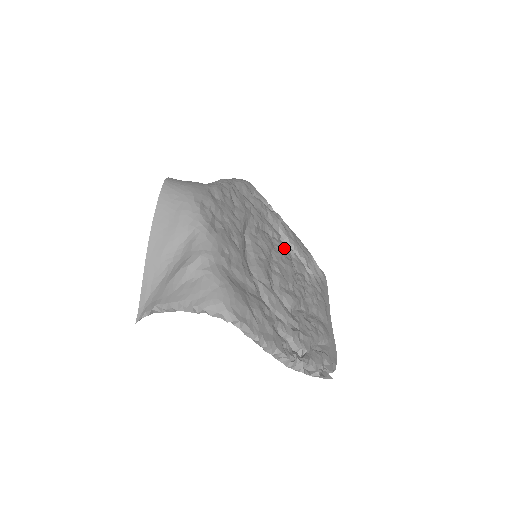
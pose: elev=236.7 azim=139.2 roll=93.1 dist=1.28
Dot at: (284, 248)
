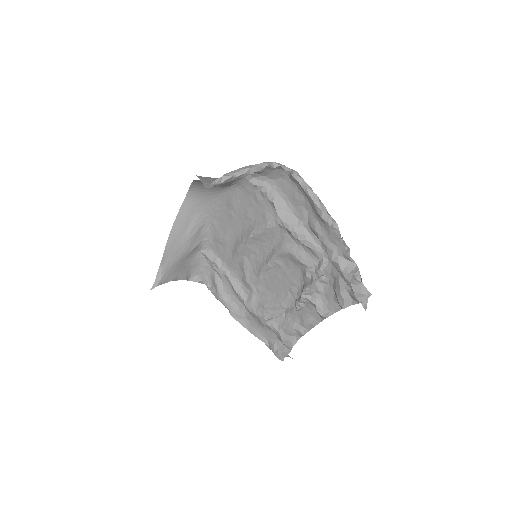
Dot at: (263, 293)
